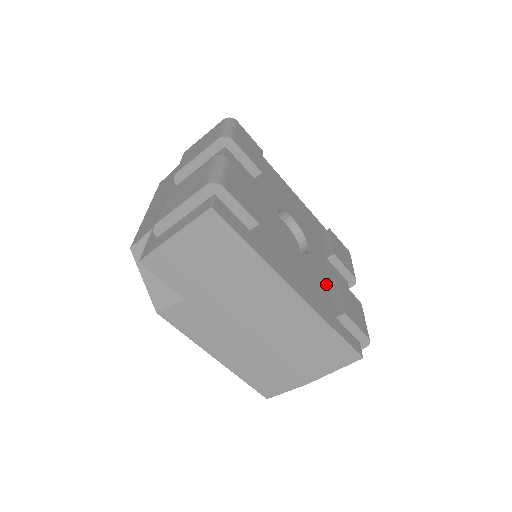
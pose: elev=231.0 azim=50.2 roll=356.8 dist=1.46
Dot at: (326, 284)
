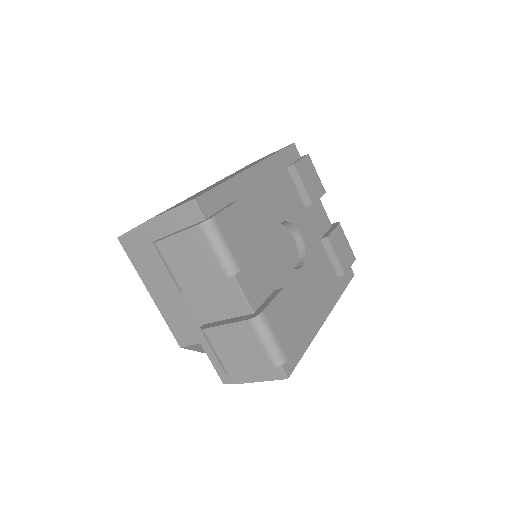
Dot at: (321, 251)
